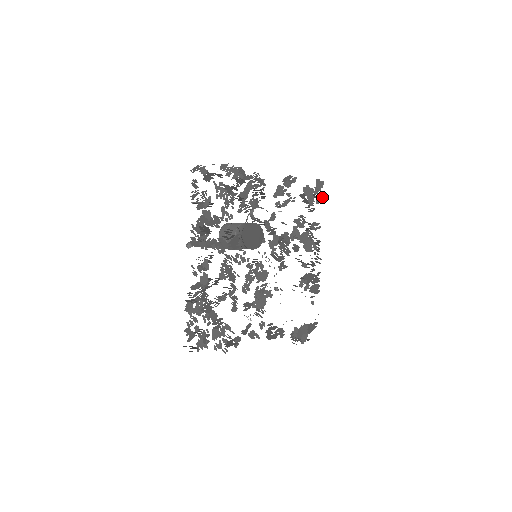
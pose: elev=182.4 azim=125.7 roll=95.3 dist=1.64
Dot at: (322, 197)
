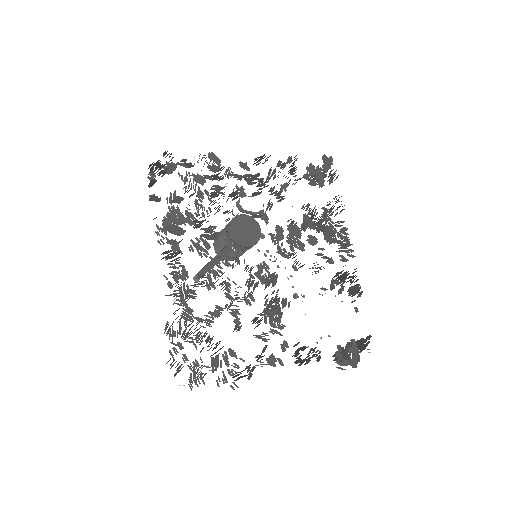
Dot at: occluded
